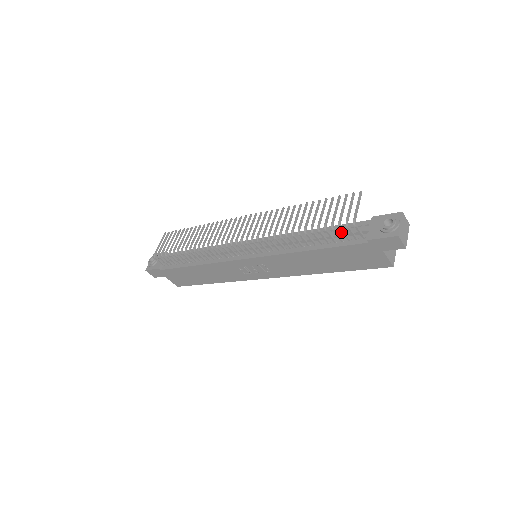
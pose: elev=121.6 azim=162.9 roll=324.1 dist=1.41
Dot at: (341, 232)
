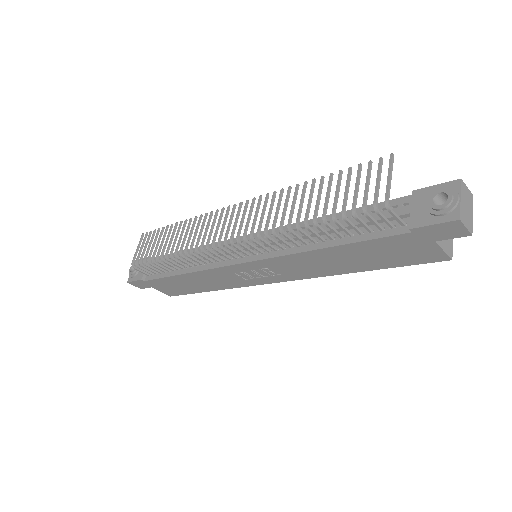
Dot at: occluded
